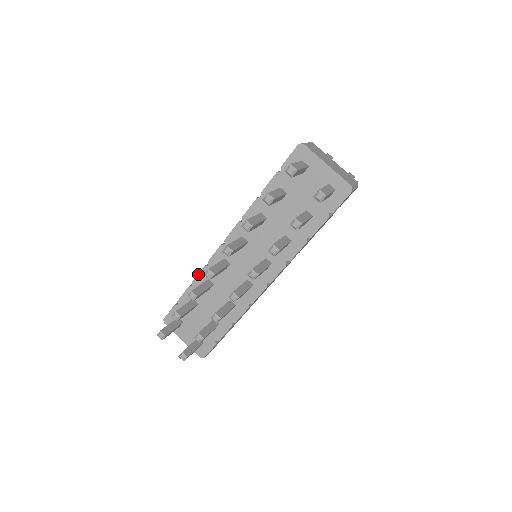
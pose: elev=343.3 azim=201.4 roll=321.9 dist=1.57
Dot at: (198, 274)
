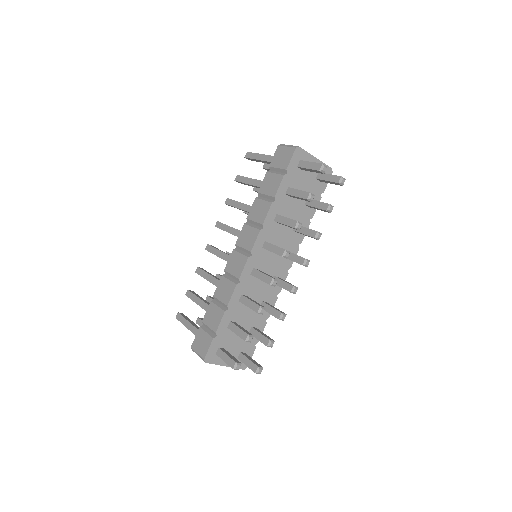
Dot at: (232, 295)
